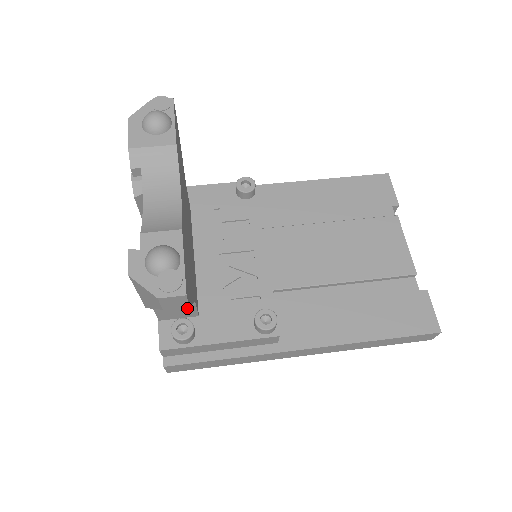
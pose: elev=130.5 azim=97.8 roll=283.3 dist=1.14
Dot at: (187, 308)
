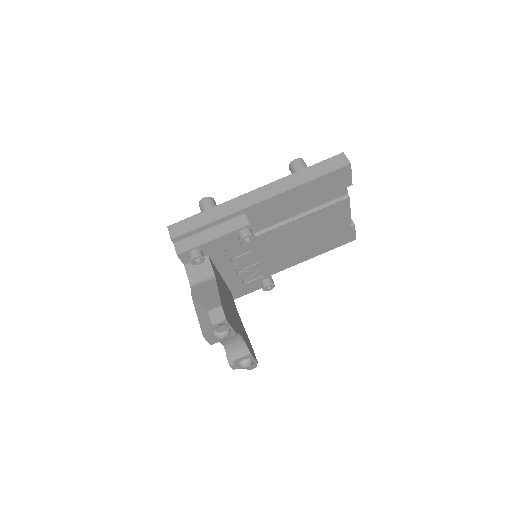
Dot at: occluded
